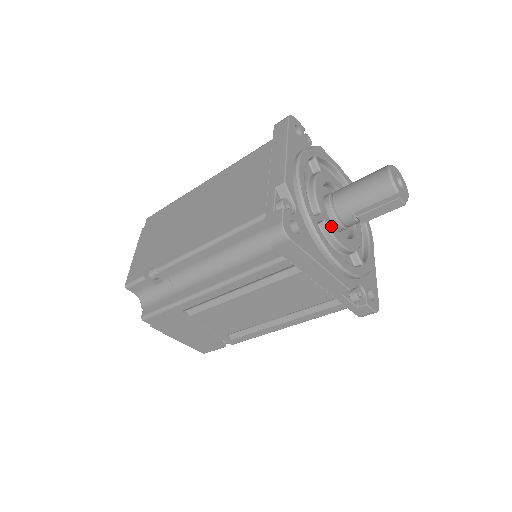
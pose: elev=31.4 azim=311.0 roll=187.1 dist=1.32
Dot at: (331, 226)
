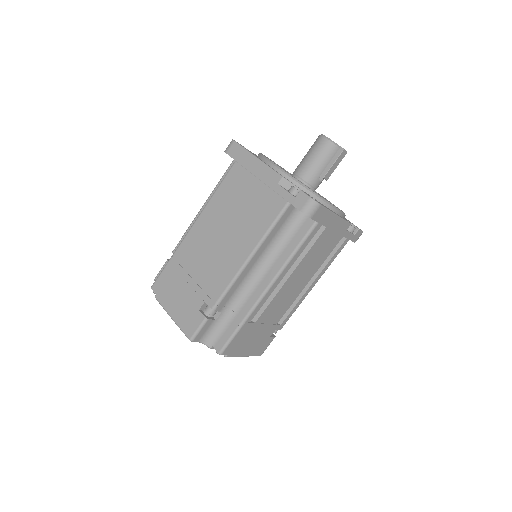
Dot at: (315, 192)
